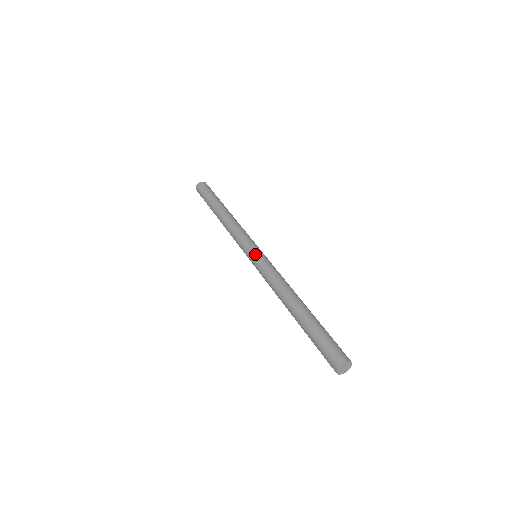
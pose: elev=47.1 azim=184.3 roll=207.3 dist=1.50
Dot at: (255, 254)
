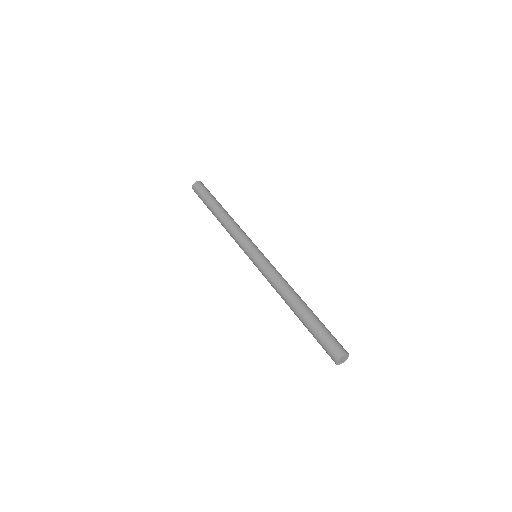
Dot at: (262, 253)
